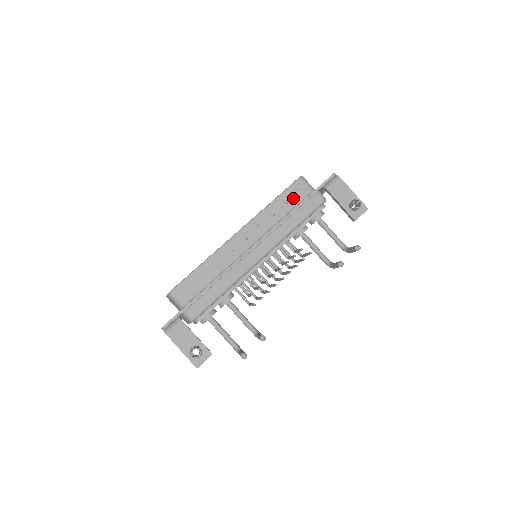
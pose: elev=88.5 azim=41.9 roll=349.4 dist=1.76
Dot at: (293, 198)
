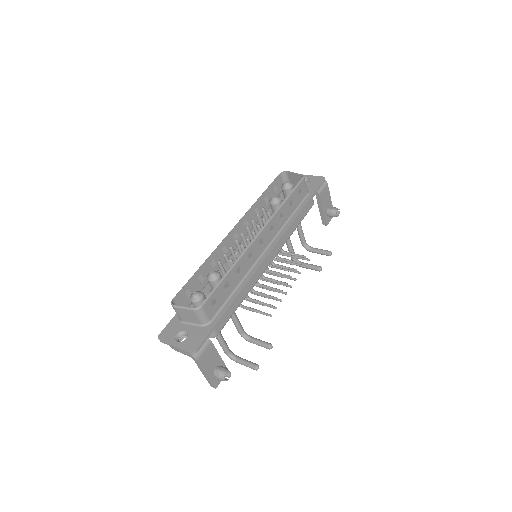
Dot at: (297, 199)
